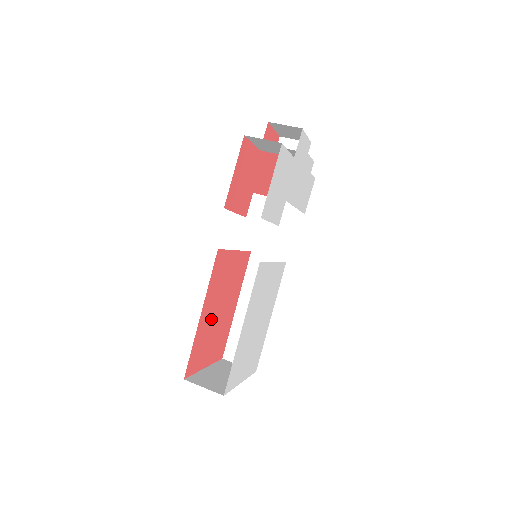
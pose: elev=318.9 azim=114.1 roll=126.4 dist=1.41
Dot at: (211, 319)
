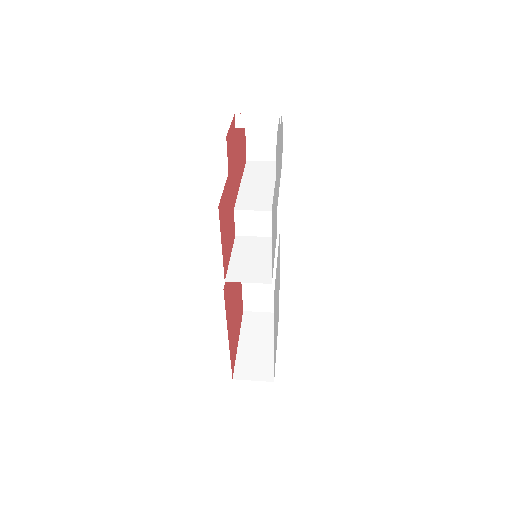
Dot at: (233, 321)
